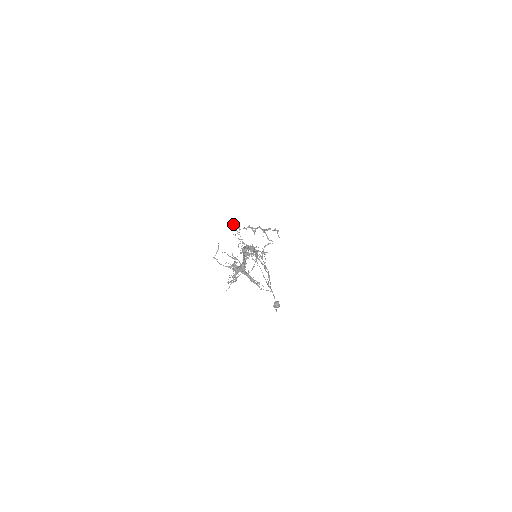
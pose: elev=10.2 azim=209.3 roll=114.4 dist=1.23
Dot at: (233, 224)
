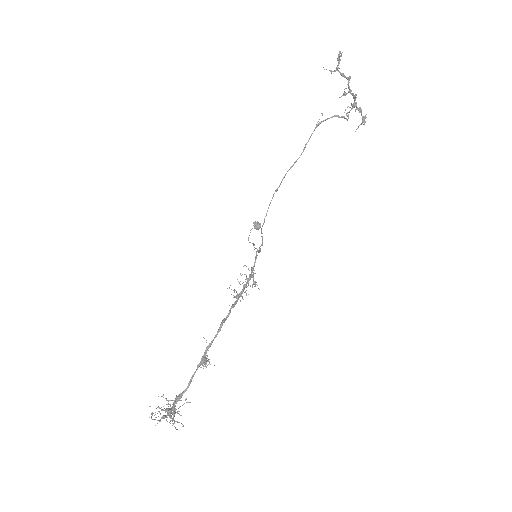
Dot at: (339, 52)
